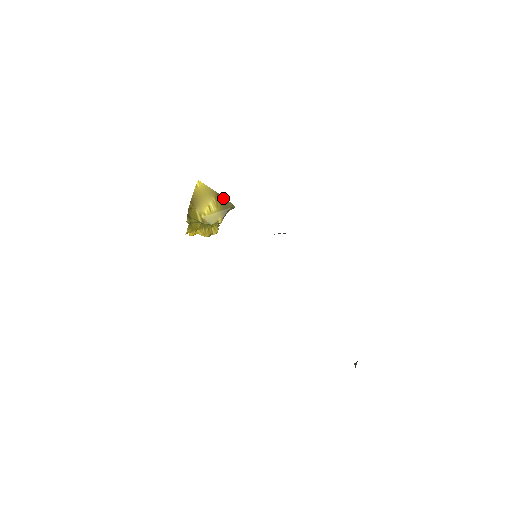
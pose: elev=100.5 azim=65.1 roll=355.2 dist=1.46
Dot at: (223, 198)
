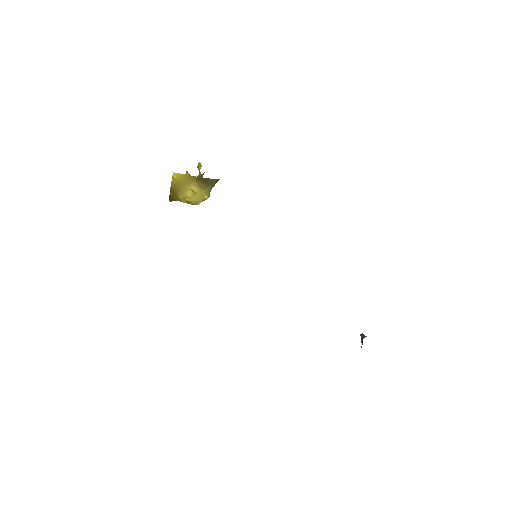
Dot at: (205, 179)
